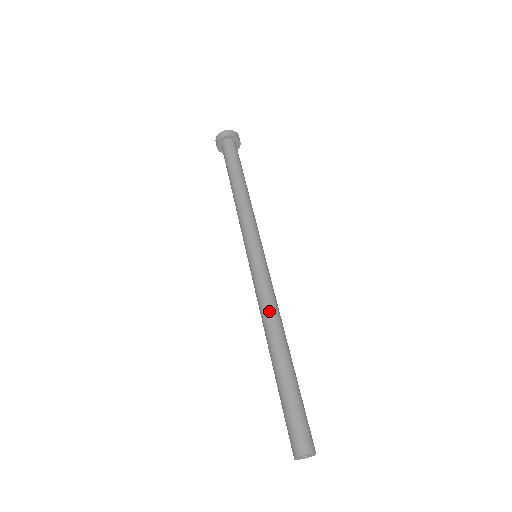
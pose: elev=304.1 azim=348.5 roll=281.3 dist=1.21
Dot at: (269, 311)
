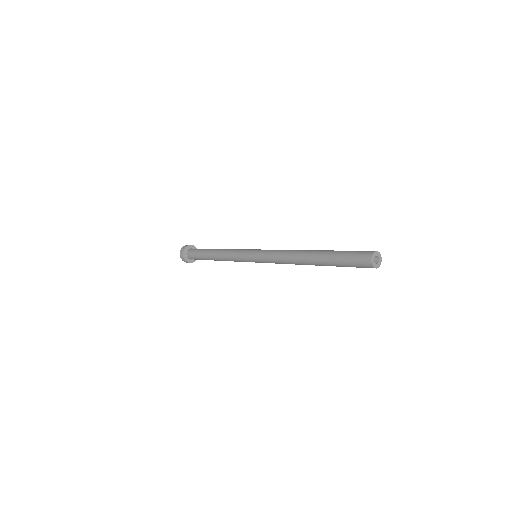
Dot at: (287, 252)
